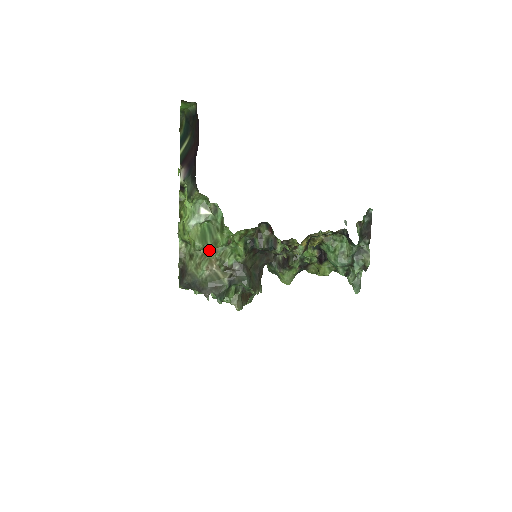
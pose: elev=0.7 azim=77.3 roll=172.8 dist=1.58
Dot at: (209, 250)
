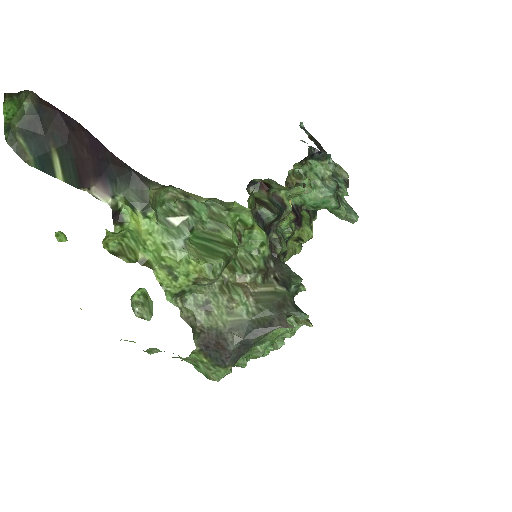
Dot at: (223, 273)
